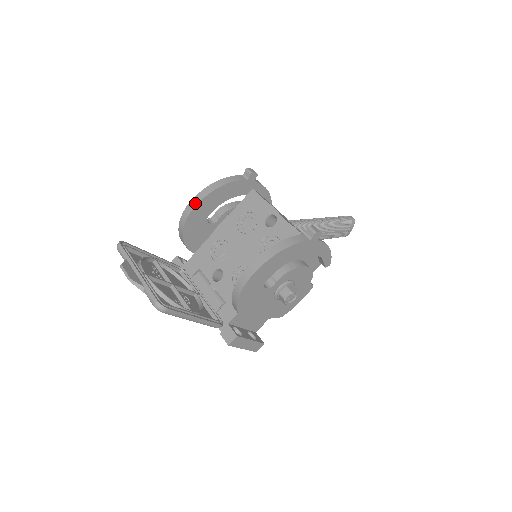
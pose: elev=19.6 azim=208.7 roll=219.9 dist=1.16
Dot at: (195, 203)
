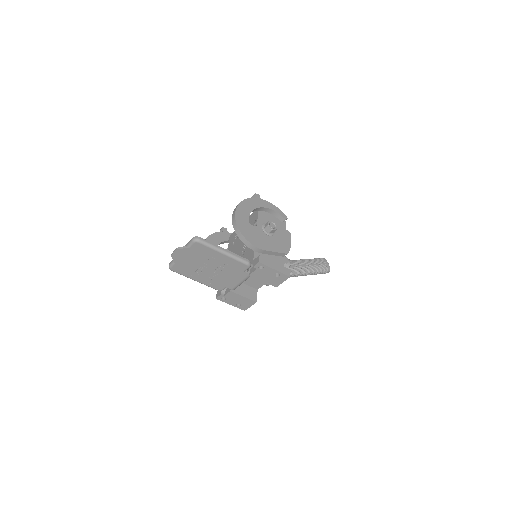
Dot at: occluded
